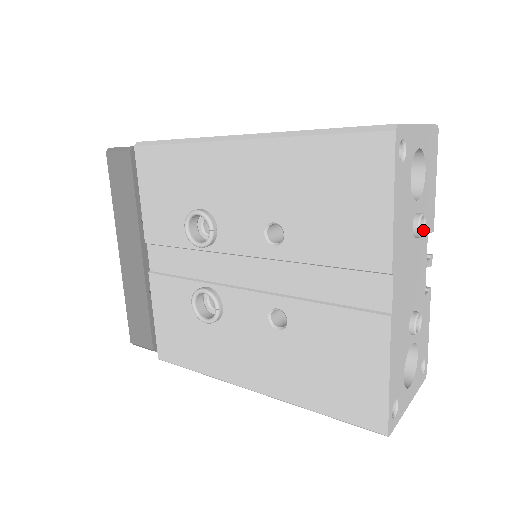
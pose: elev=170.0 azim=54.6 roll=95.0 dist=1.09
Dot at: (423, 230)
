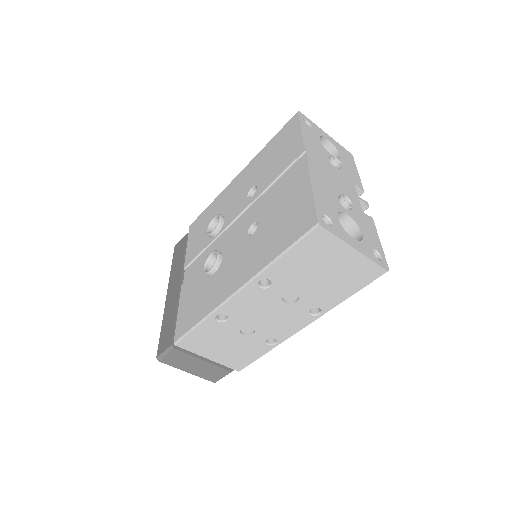
Dot at: (340, 166)
